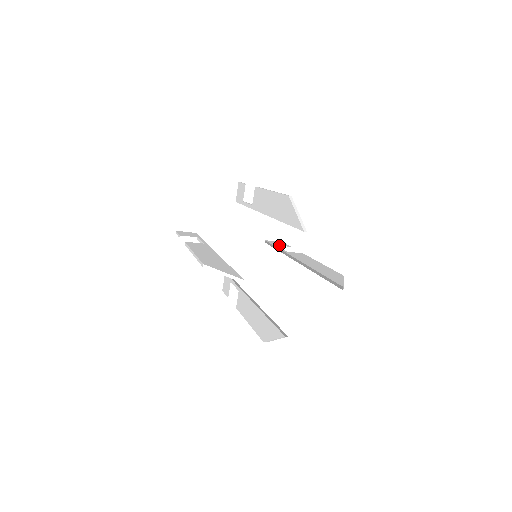
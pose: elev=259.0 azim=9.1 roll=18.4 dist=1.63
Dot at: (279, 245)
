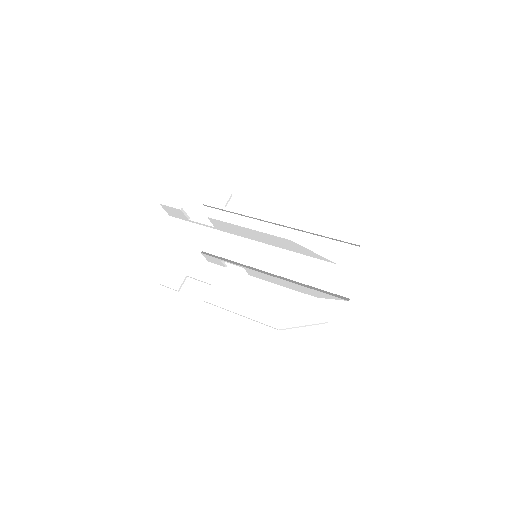
Dot at: (225, 204)
